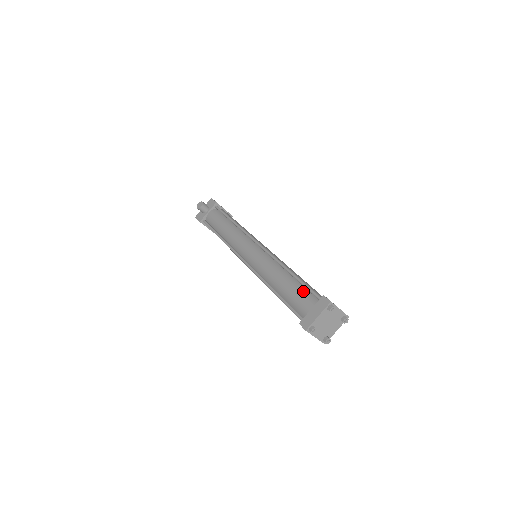
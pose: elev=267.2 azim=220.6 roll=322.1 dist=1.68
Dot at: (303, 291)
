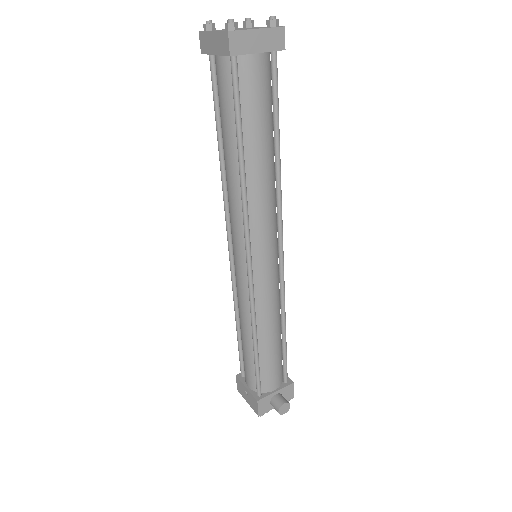
Dot at: occluded
